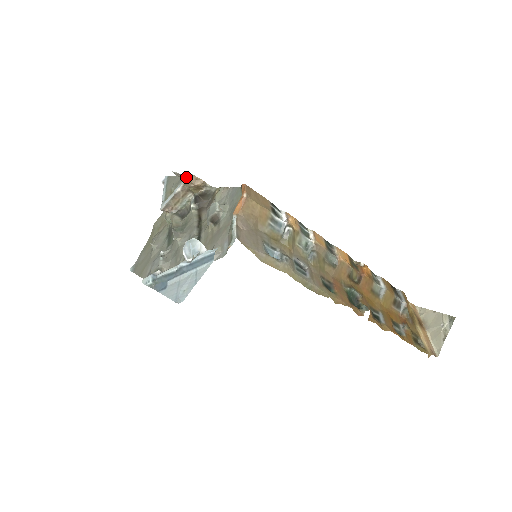
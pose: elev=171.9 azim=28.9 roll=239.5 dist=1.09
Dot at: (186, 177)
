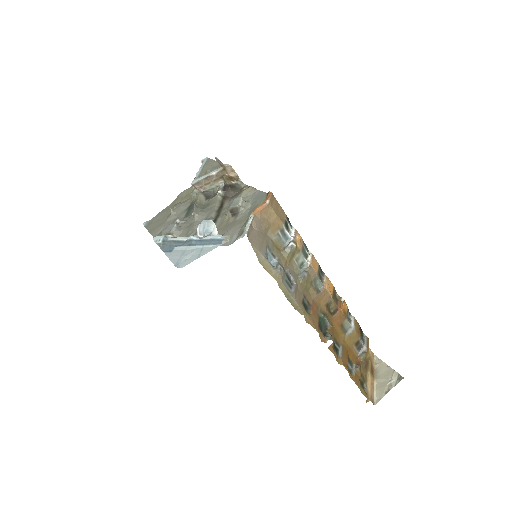
Dot at: (224, 165)
